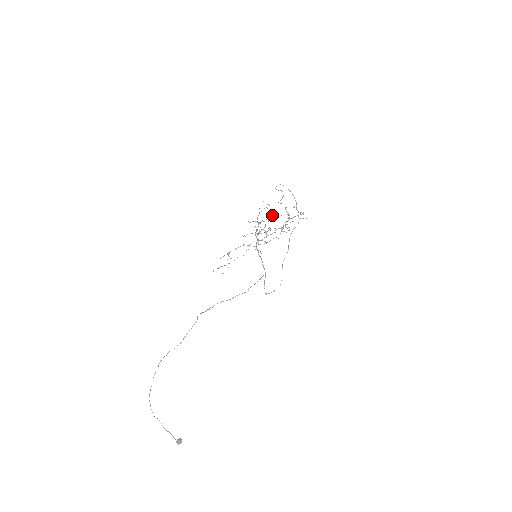
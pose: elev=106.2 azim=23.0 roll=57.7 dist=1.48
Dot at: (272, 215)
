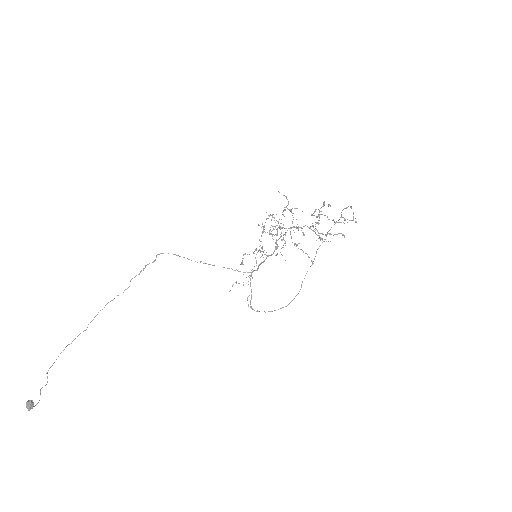
Dot at: (289, 210)
